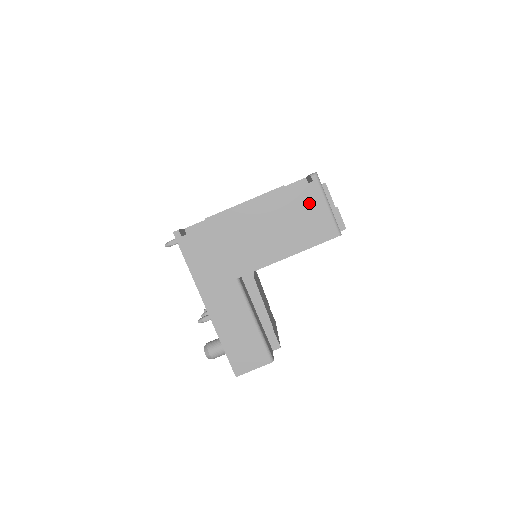
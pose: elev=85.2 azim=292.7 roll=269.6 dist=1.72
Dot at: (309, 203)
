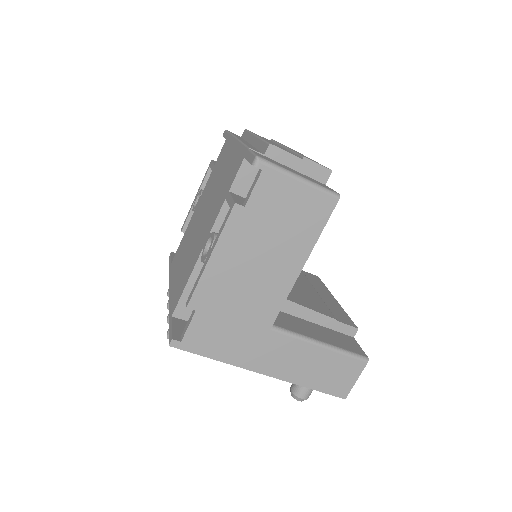
Dot at: (278, 196)
